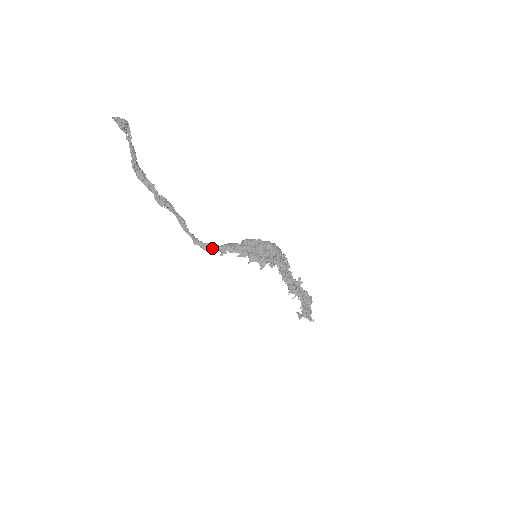
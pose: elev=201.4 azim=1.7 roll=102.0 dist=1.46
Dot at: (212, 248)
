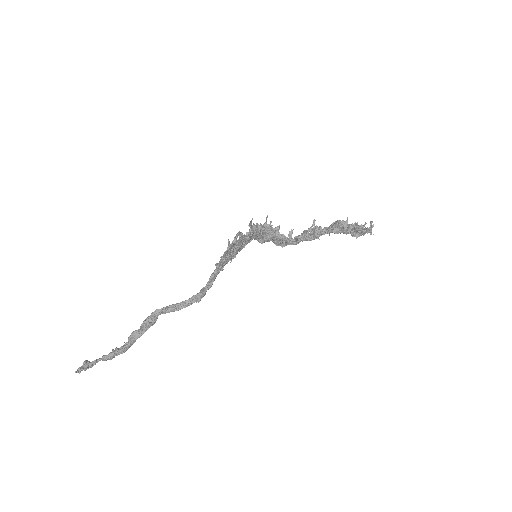
Dot at: (213, 278)
